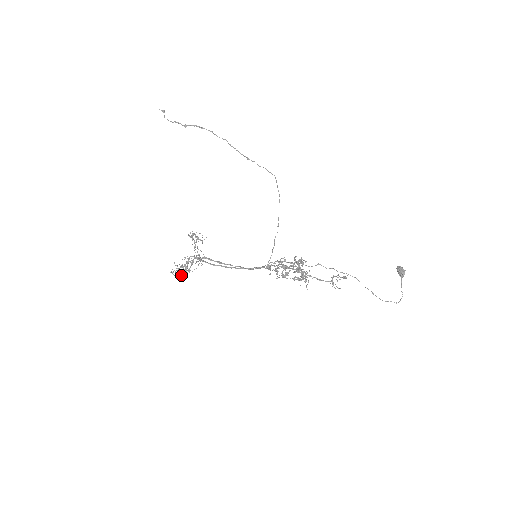
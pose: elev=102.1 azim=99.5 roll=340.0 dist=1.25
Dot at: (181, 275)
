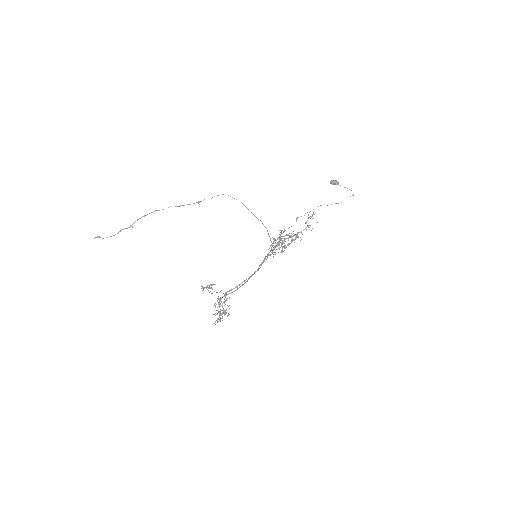
Dot at: (227, 315)
